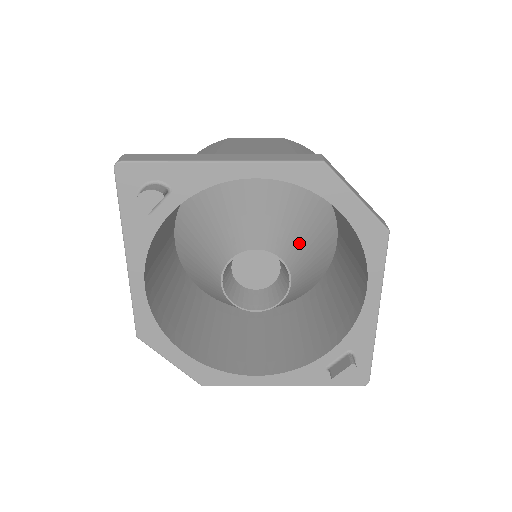
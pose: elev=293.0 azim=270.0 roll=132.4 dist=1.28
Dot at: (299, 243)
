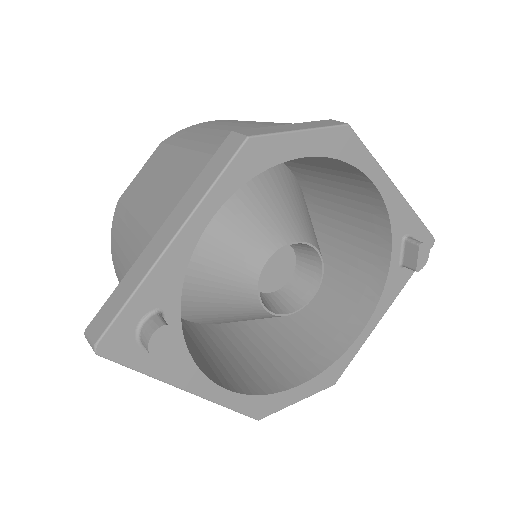
Dot at: (282, 212)
